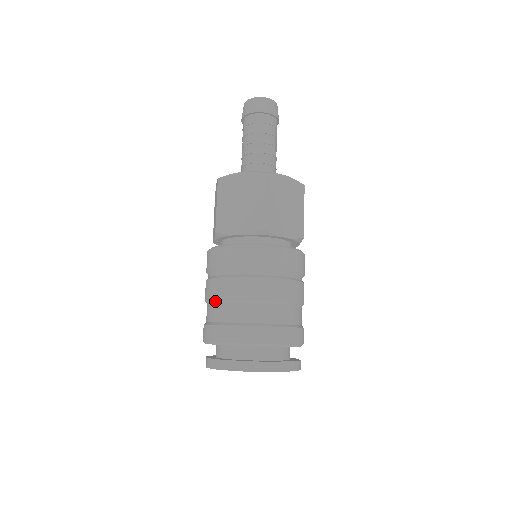
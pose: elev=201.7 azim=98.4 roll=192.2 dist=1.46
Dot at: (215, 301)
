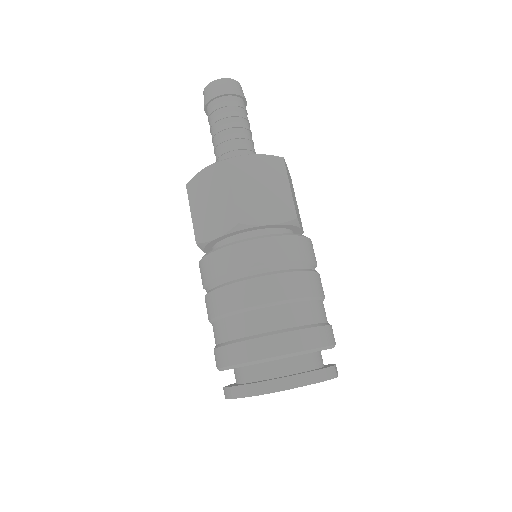
Dot at: (212, 320)
